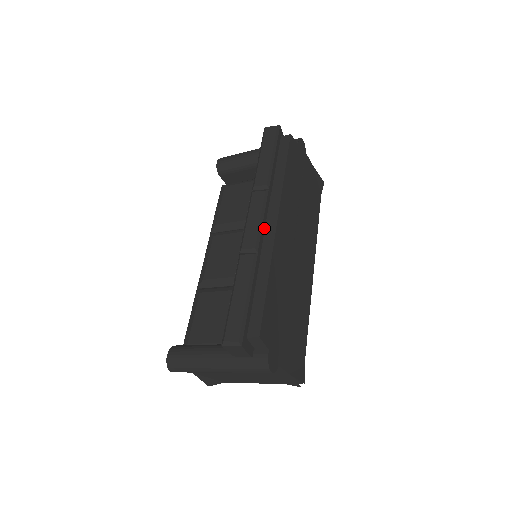
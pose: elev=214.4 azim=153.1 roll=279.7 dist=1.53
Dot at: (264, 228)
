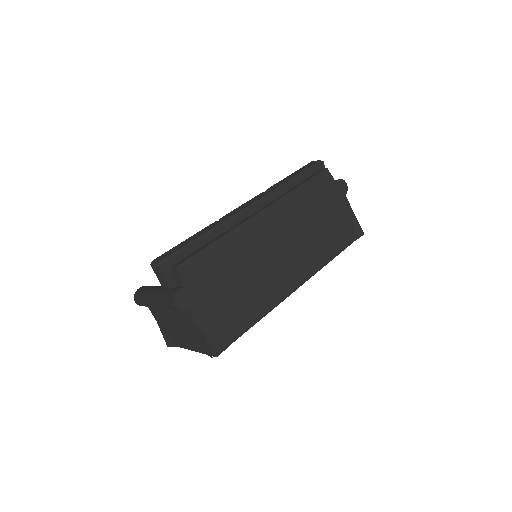
Dot at: (250, 214)
